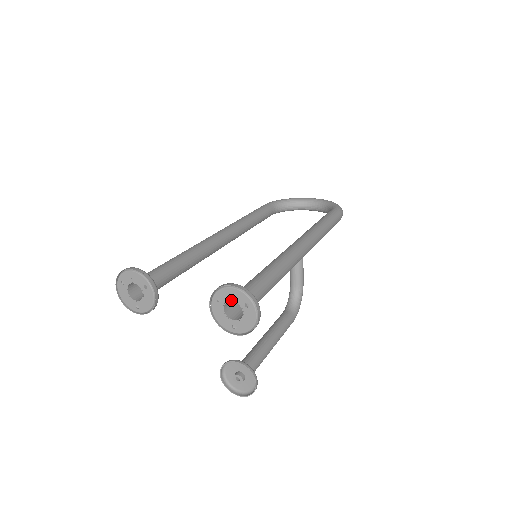
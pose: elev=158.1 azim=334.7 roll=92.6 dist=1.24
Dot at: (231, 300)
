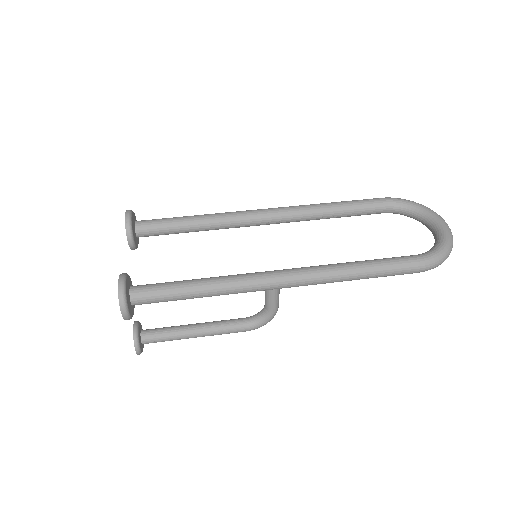
Dot at: occluded
